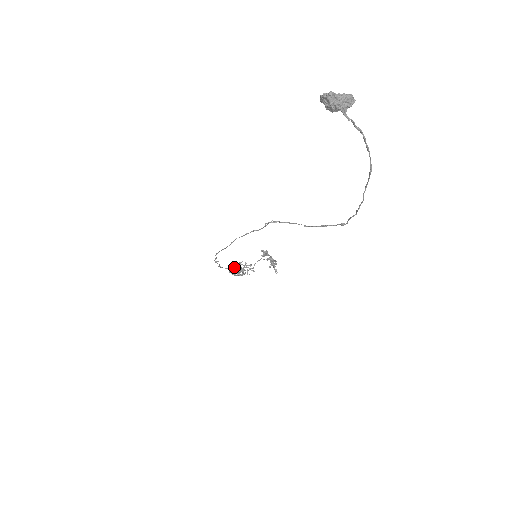
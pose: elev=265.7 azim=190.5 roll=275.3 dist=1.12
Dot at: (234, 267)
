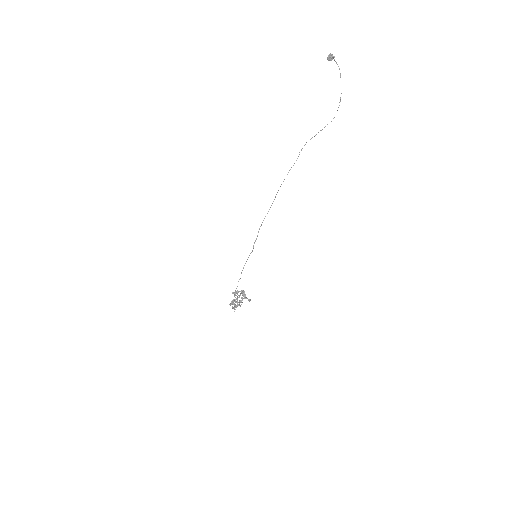
Dot at: (233, 300)
